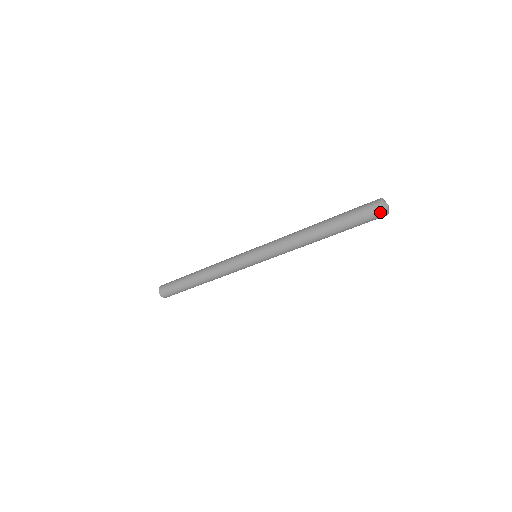
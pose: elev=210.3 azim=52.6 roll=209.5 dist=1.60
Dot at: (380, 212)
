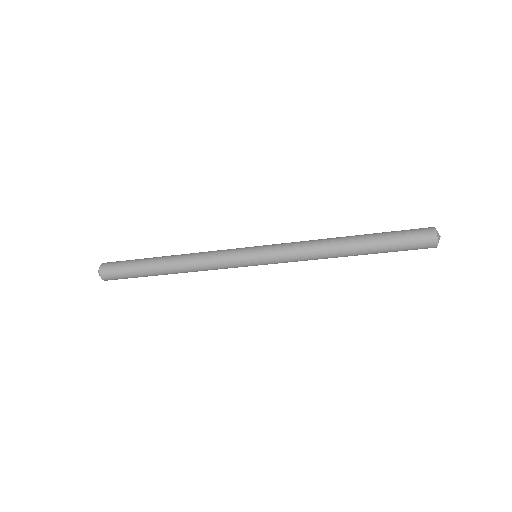
Dot at: occluded
